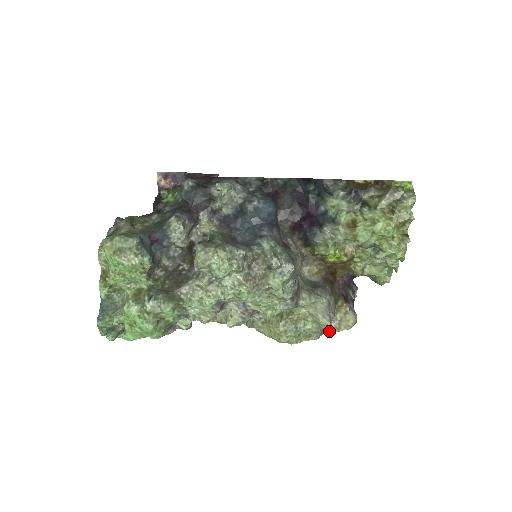
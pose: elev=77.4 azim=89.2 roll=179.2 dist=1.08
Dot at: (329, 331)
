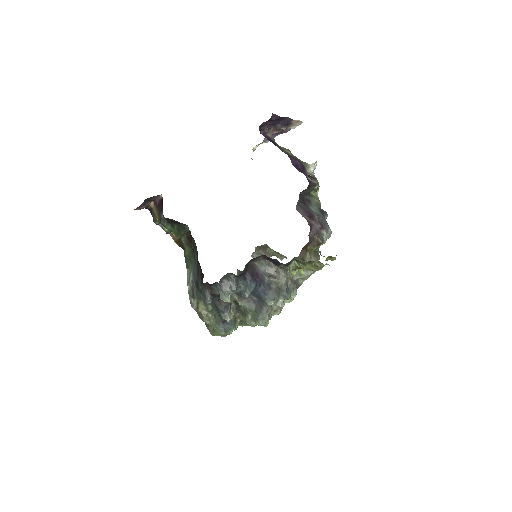
Dot at: occluded
